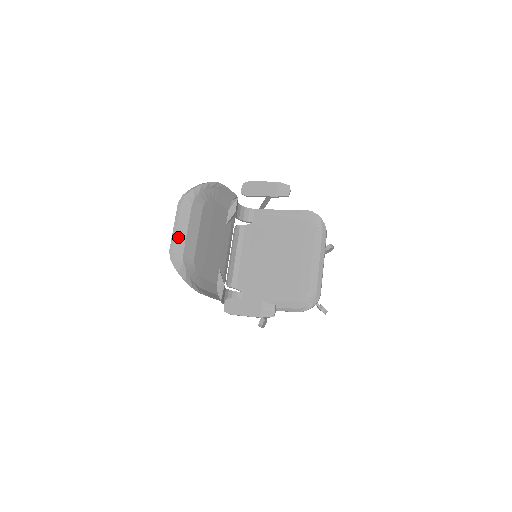
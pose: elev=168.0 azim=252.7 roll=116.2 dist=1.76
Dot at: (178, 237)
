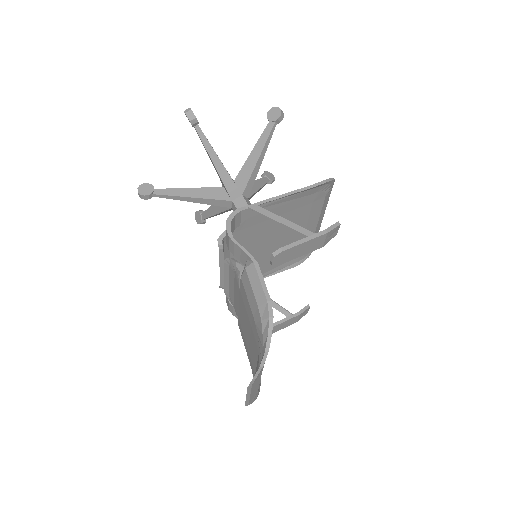
Dot at: (252, 395)
